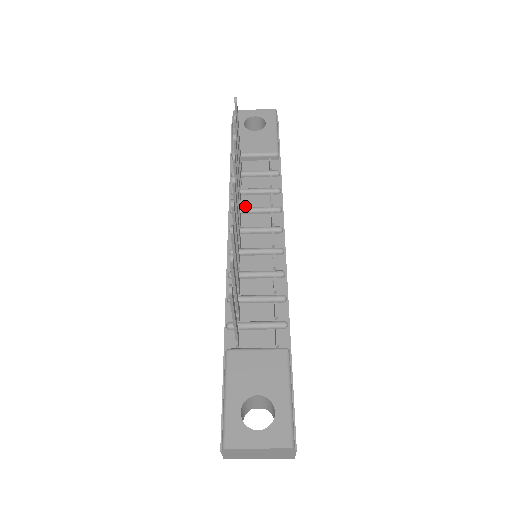
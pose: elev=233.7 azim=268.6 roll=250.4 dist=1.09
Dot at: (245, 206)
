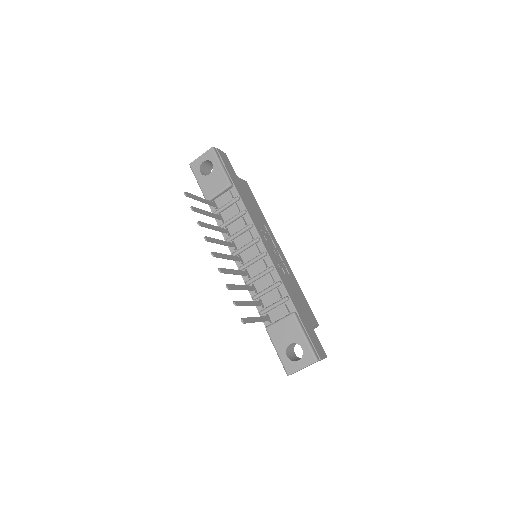
Dot at: (232, 233)
